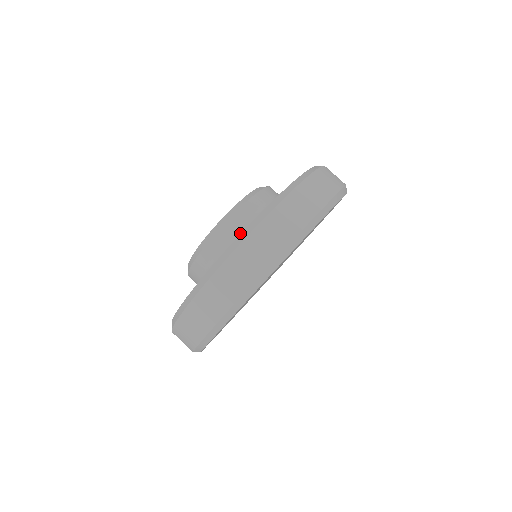
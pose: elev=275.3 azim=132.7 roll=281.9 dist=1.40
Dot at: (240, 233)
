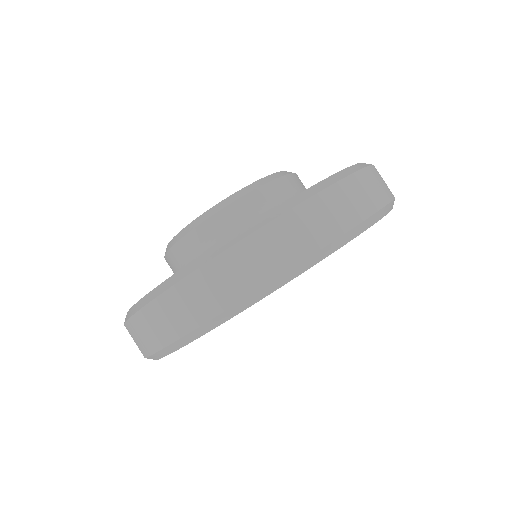
Dot at: (296, 194)
